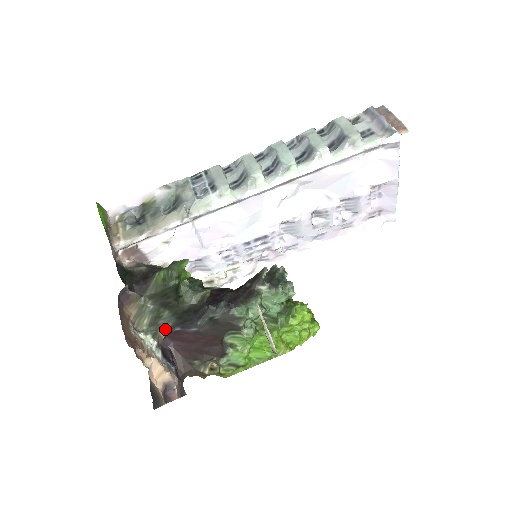
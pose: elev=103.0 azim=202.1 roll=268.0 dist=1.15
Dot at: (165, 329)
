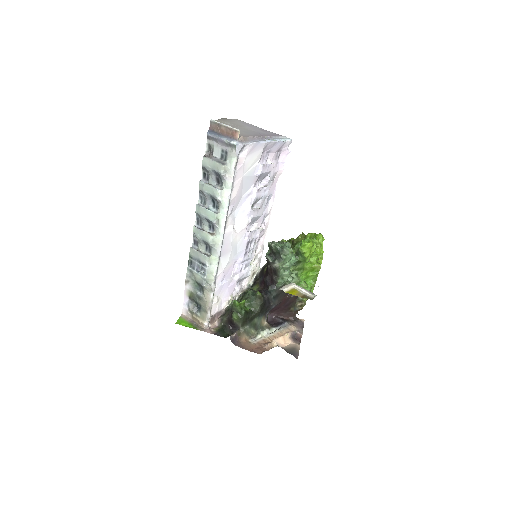
Dot at: (263, 321)
